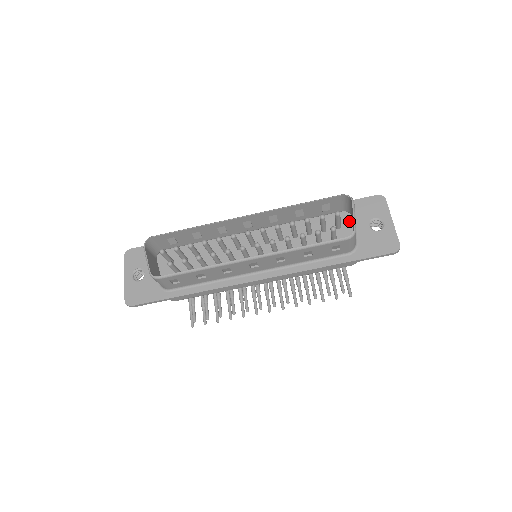
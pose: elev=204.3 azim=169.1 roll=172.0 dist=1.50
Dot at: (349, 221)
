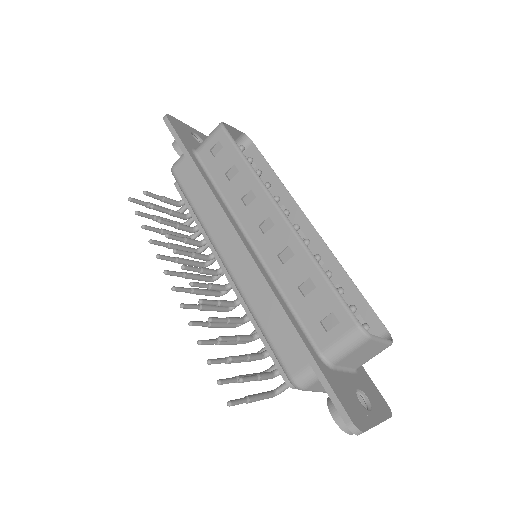
Dot at: occluded
